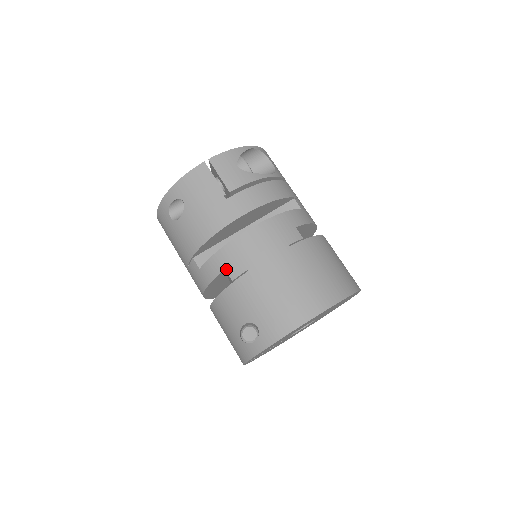
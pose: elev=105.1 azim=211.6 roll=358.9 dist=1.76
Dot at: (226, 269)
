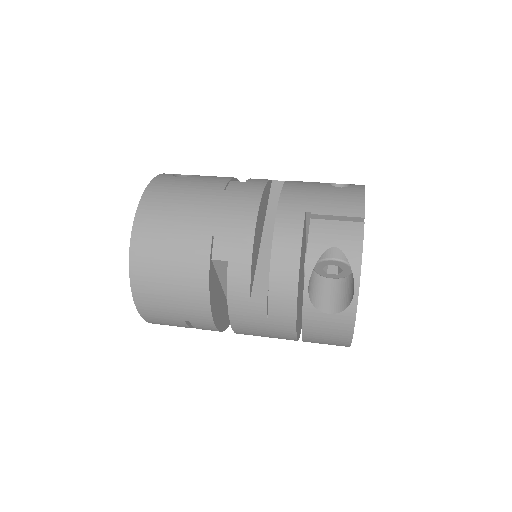
Dot at: (272, 180)
